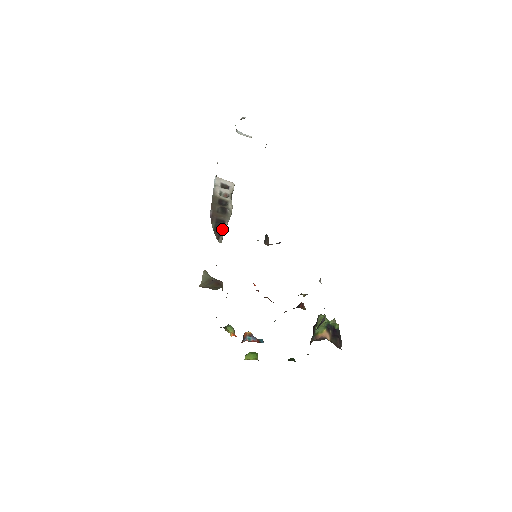
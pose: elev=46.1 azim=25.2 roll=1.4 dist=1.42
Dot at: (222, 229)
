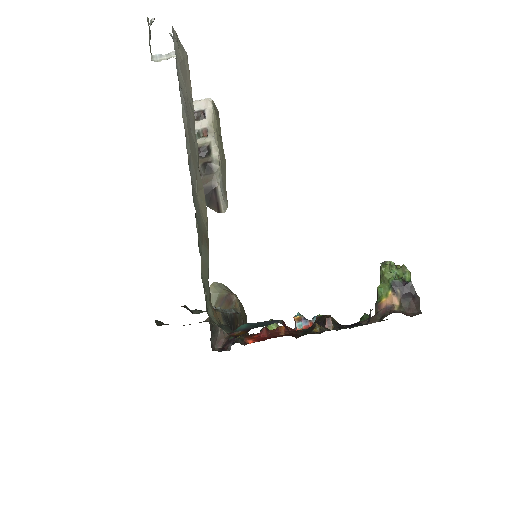
Dot at: (217, 197)
